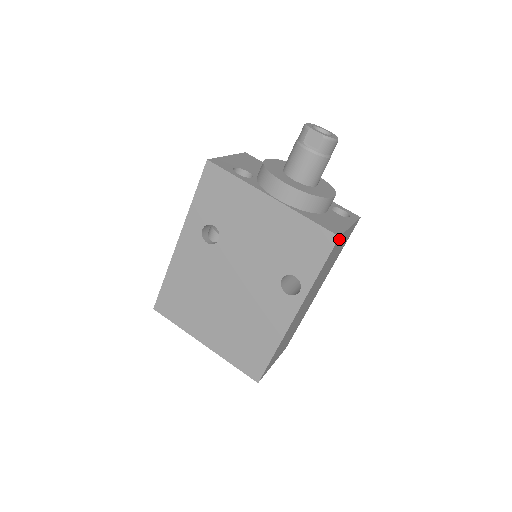
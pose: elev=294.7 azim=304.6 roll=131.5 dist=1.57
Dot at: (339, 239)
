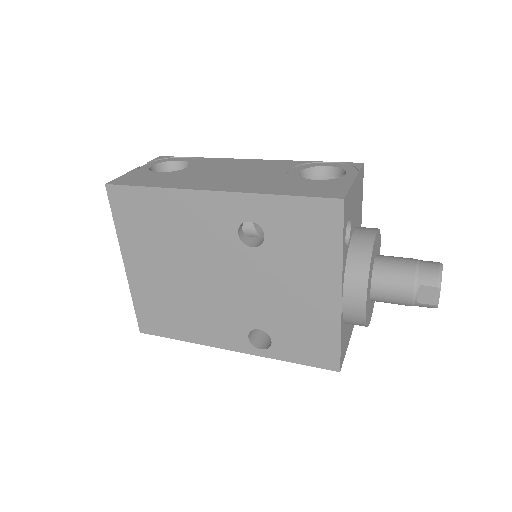
Dot at: occluded
